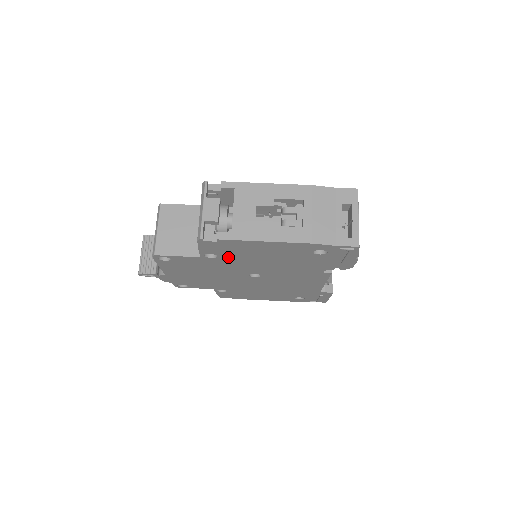
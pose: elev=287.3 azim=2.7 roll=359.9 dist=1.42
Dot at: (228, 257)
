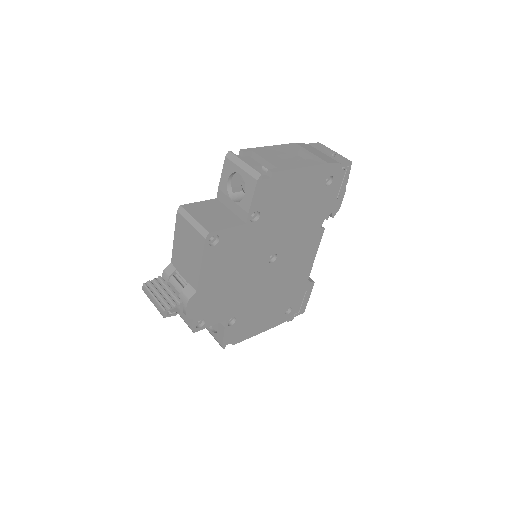
Dot at: (267, 216)
